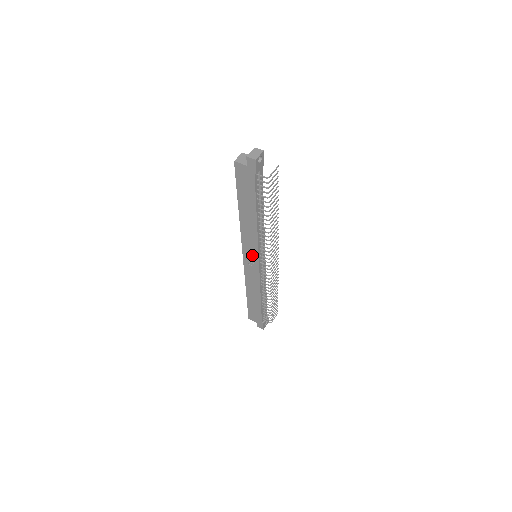
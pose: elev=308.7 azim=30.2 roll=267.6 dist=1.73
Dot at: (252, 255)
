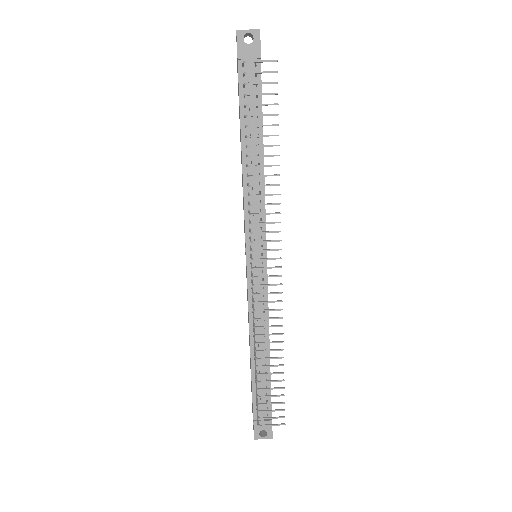
Dot at: occluded
